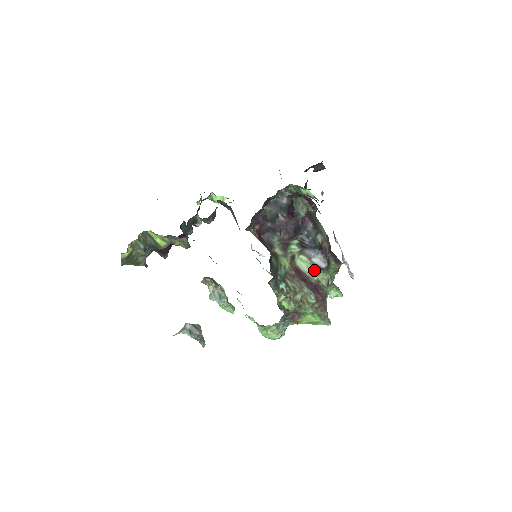
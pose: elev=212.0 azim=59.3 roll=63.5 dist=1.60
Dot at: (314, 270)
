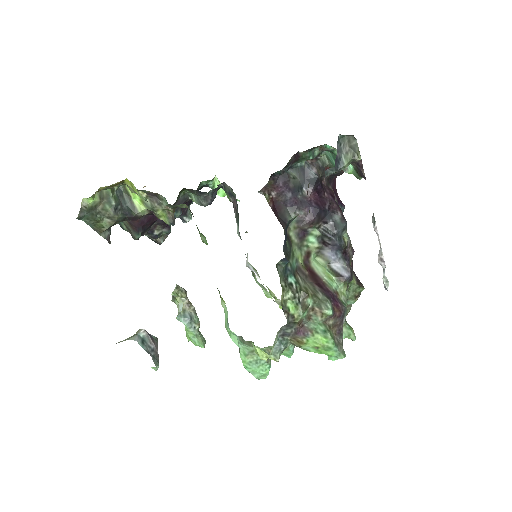
Dot at: (332, 278)
